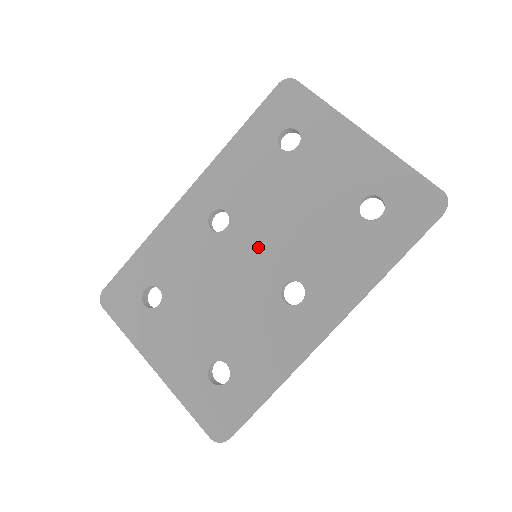
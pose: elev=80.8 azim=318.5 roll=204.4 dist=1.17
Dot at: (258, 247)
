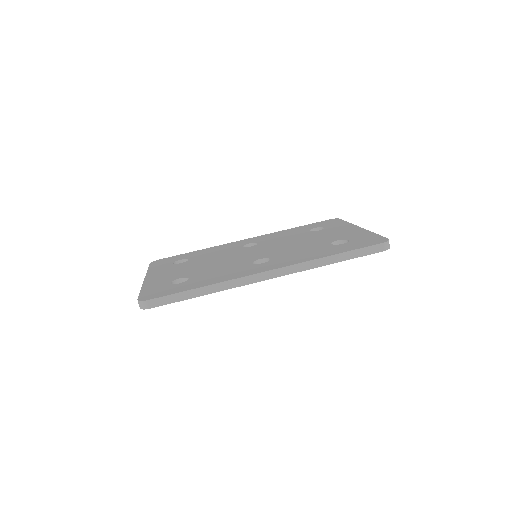
Dot at: (261, 250)
